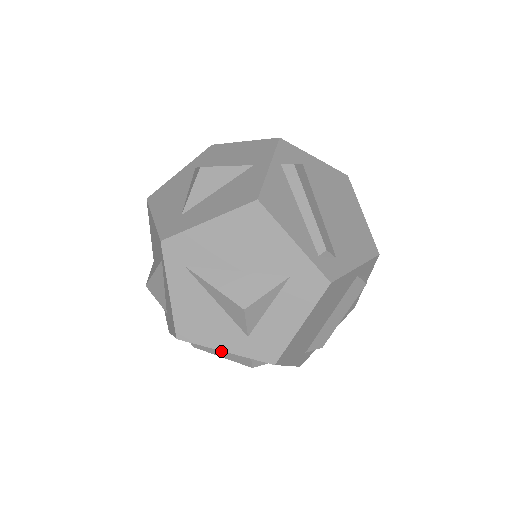
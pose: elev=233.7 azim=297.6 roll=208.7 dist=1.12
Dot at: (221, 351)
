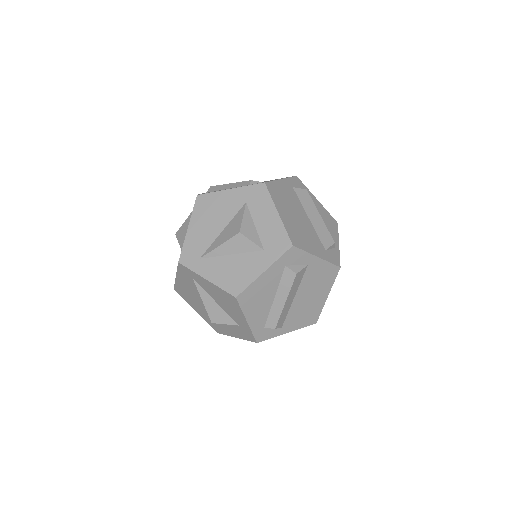
Dot at: (279, 296)
